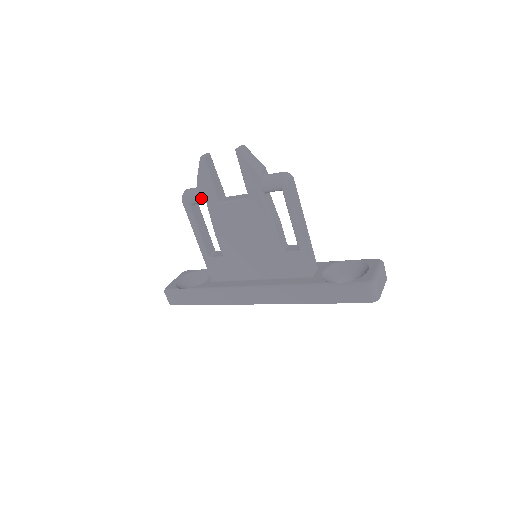
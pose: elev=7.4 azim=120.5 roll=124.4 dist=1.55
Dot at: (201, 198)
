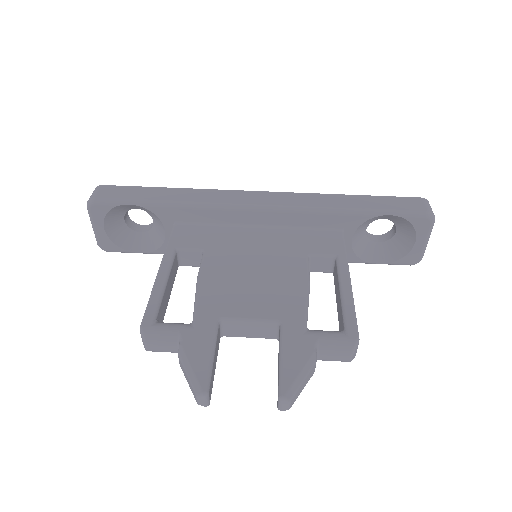
Dot at: occluded
